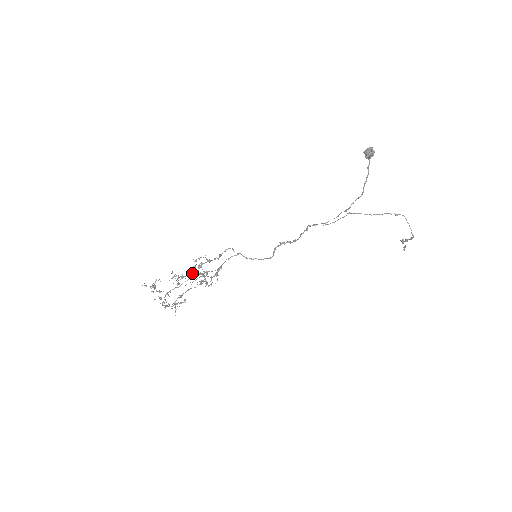
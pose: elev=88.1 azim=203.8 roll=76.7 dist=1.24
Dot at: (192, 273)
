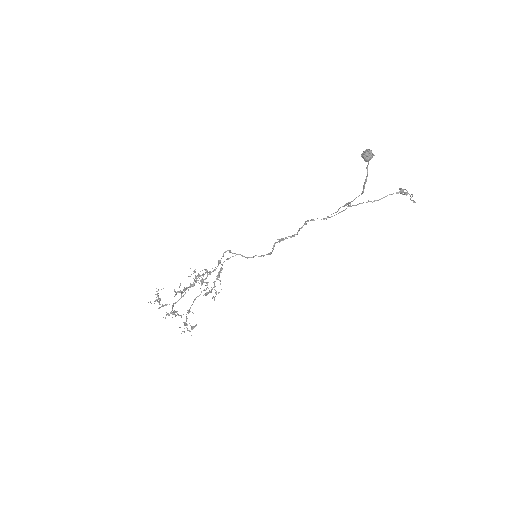
Dot at: occluded
